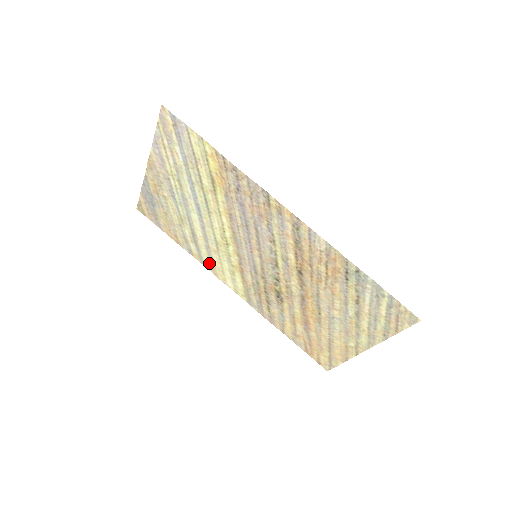
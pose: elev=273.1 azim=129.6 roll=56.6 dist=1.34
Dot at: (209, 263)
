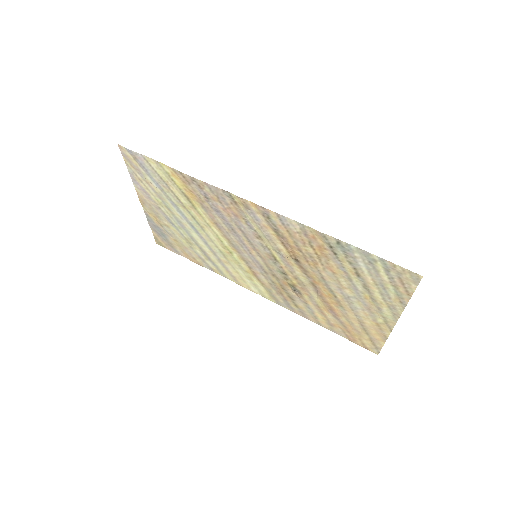
Dot at: (229, 275)
